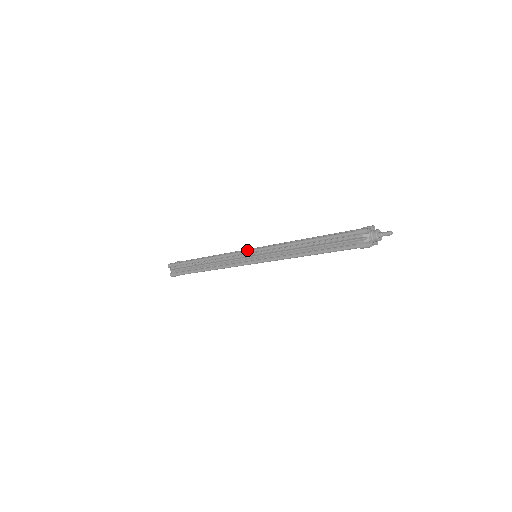
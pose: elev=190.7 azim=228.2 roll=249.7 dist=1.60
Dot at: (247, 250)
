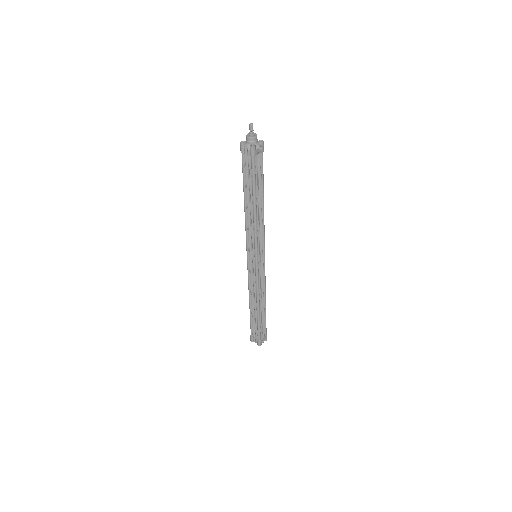
Dot at: occluded
